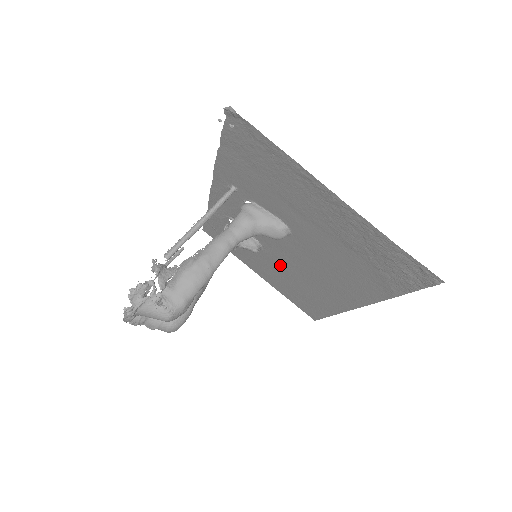
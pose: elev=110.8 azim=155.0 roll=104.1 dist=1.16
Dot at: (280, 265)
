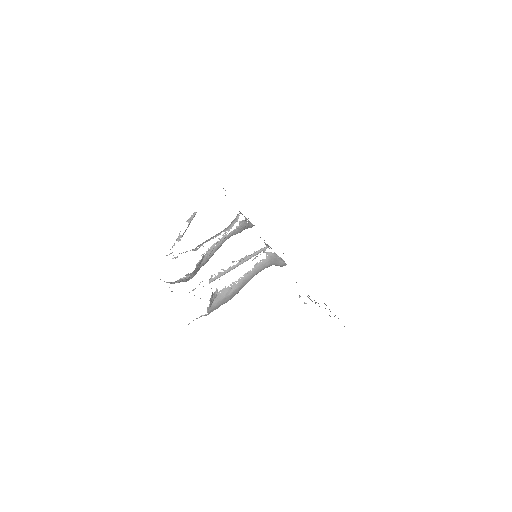
Dot at: occluded
